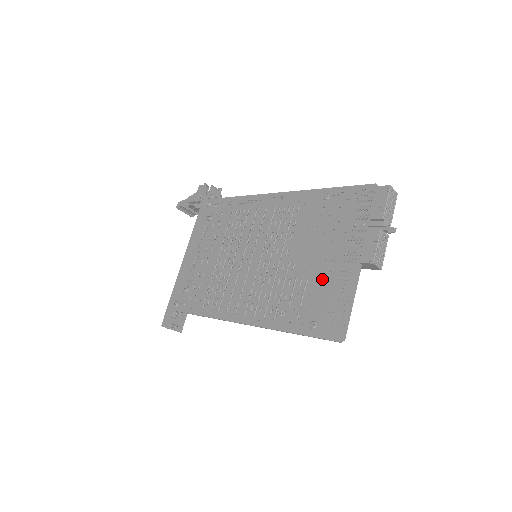
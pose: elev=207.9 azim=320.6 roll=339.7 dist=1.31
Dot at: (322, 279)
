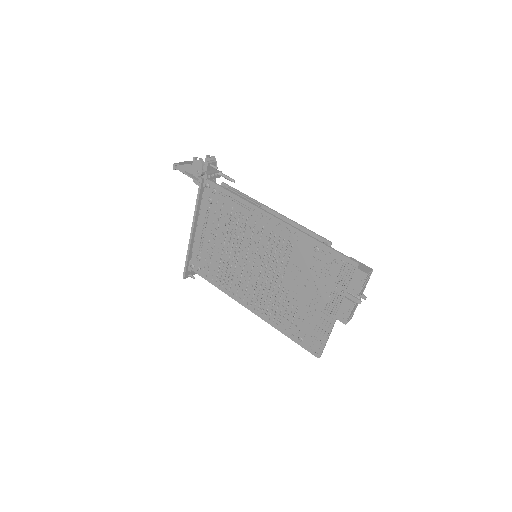
Dot at: (308, 313)
